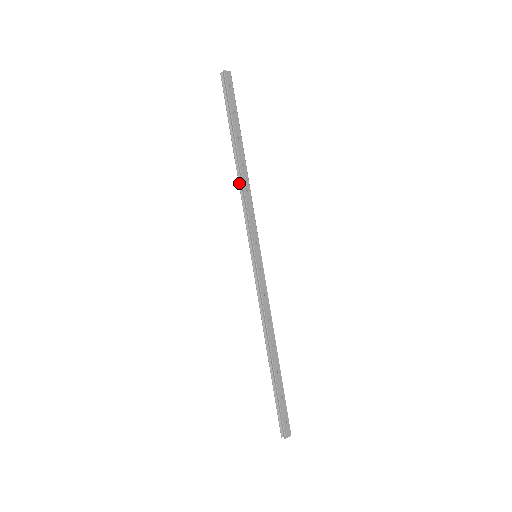
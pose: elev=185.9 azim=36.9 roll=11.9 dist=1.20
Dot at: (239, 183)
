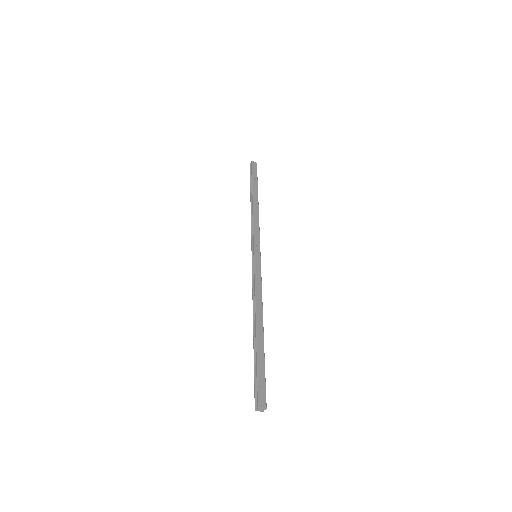
Dot at: (251, 214)
